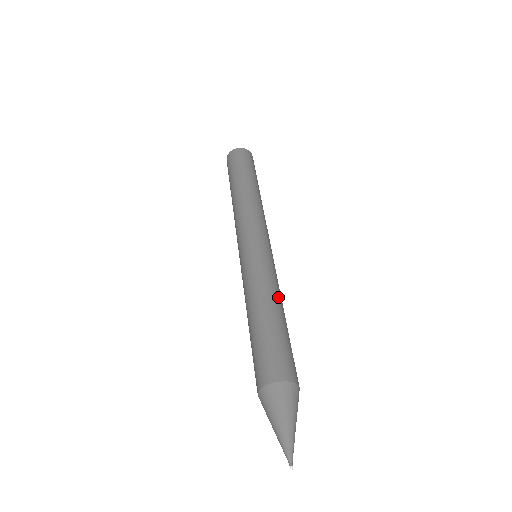
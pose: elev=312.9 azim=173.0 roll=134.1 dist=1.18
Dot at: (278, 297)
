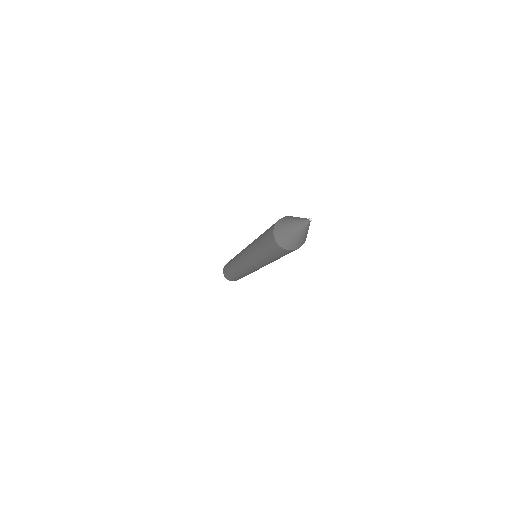
Dot at: occluded
